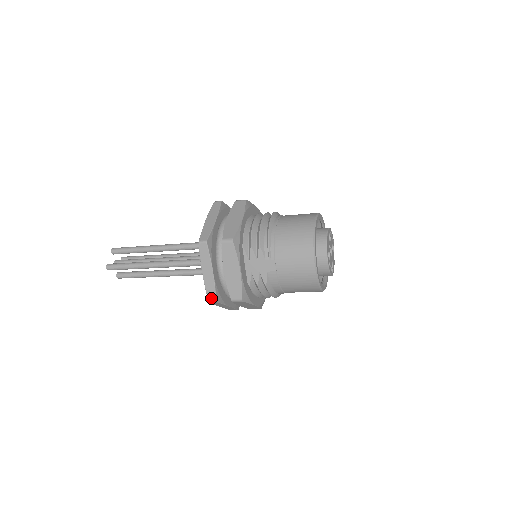
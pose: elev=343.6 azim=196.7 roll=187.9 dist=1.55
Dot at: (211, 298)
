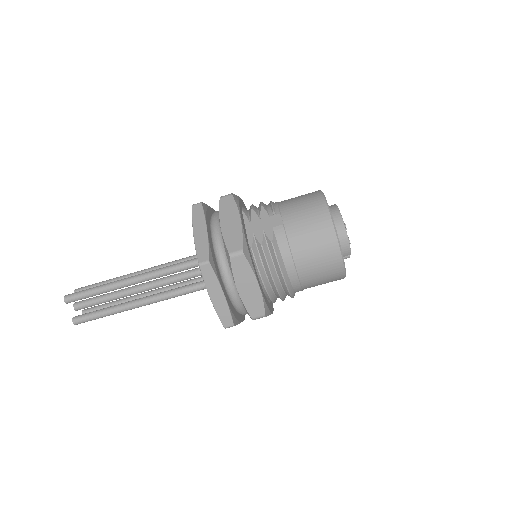
Dot at: (202, 259)
